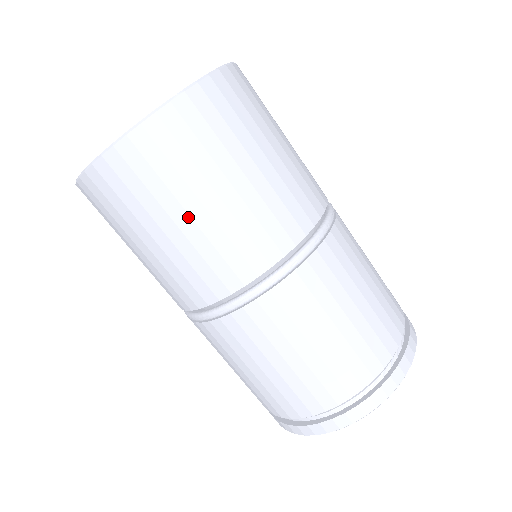
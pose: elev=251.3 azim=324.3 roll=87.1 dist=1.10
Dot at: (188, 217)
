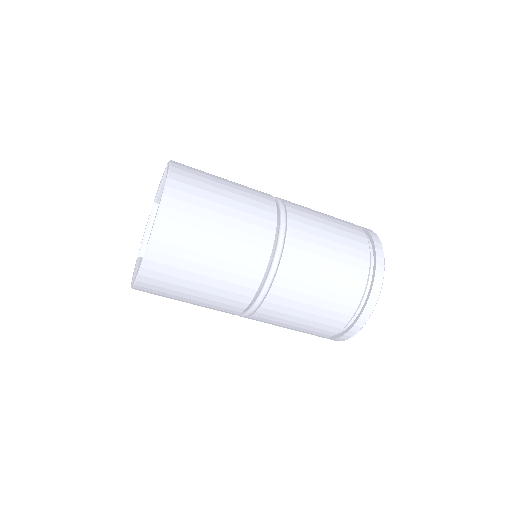
Dot at: (217, 236)
